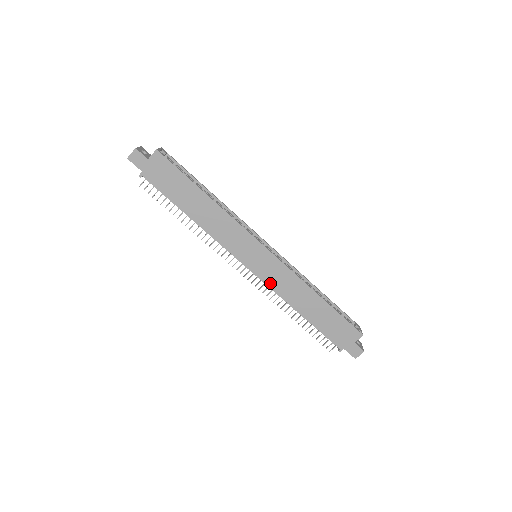
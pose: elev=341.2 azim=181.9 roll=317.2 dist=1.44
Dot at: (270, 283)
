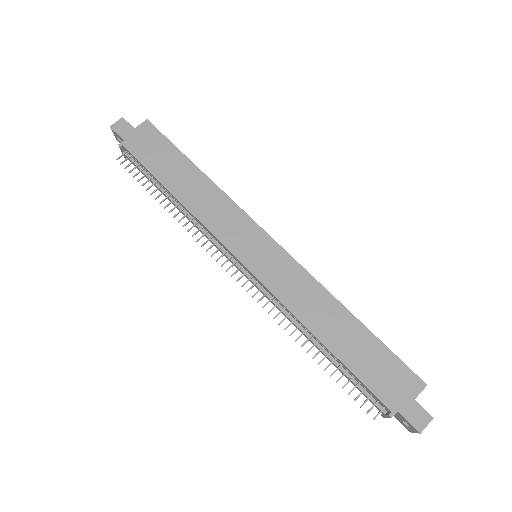
Dot at: (275, 288)
